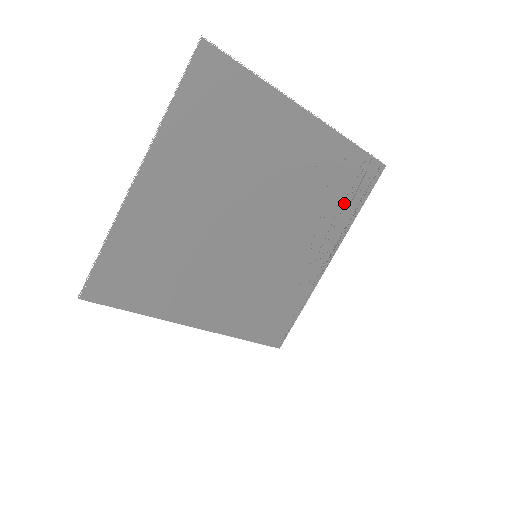
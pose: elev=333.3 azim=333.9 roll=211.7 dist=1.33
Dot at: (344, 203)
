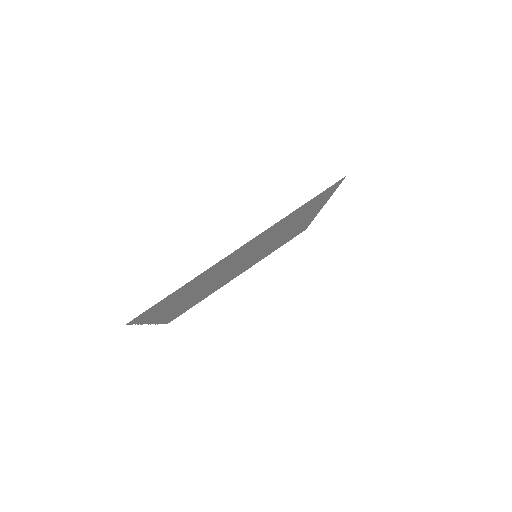
Dot at: (313, 207)
